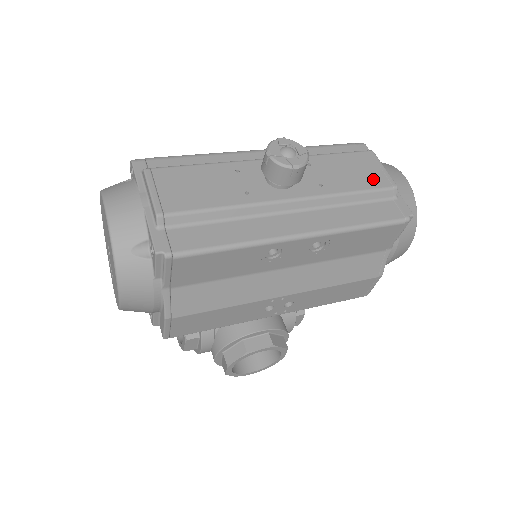
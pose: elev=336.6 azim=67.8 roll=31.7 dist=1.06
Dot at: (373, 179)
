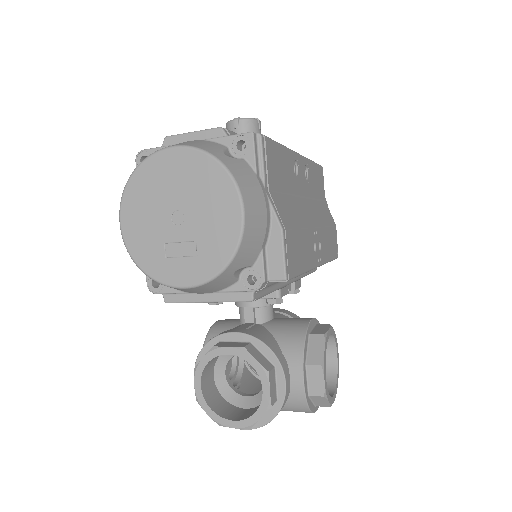
Dot at: occluded
